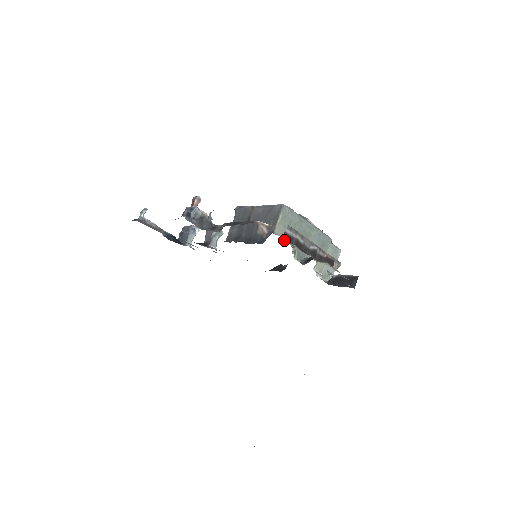
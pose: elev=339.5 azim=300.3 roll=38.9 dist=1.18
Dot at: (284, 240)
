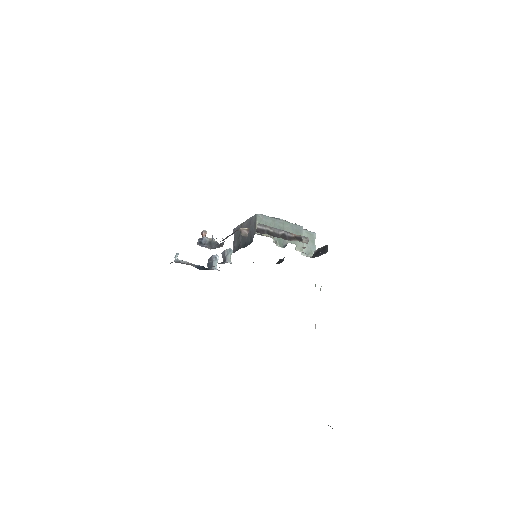
Dot at: occluded
